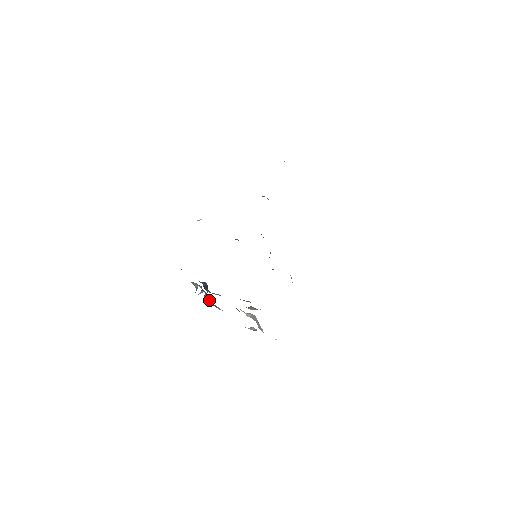
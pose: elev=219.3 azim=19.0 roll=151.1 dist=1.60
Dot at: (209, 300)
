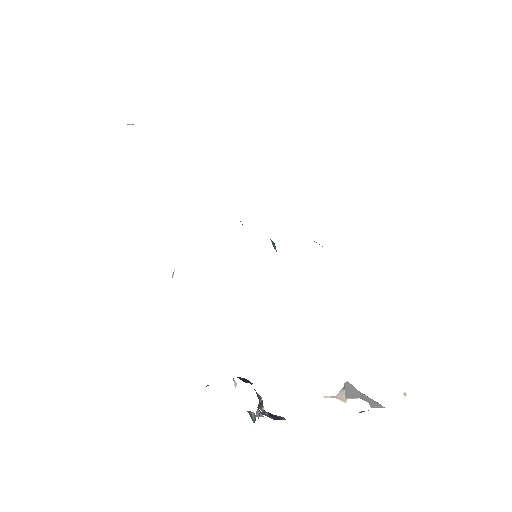
Dot at: (275, 417)
